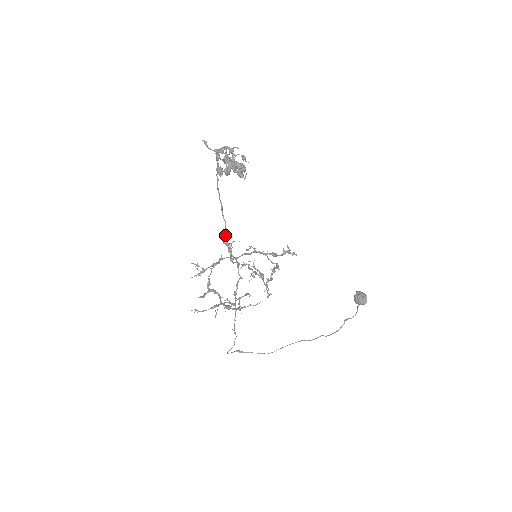
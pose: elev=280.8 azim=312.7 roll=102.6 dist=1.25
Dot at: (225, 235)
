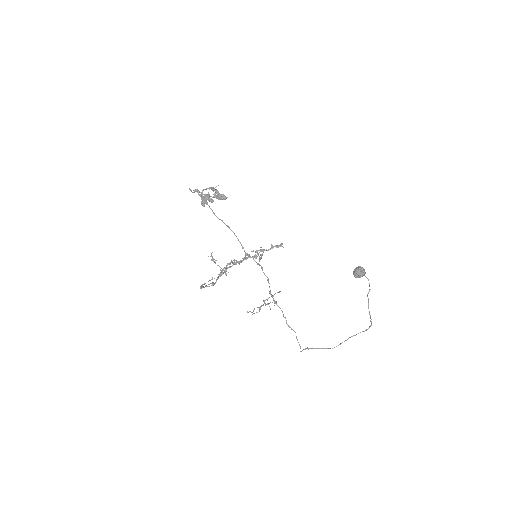
Dot at: (242, 248)
